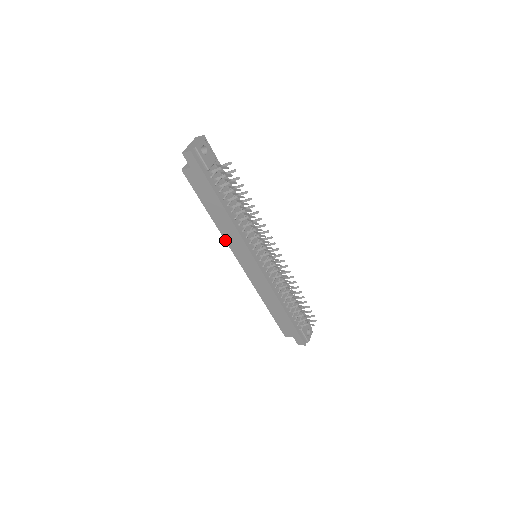
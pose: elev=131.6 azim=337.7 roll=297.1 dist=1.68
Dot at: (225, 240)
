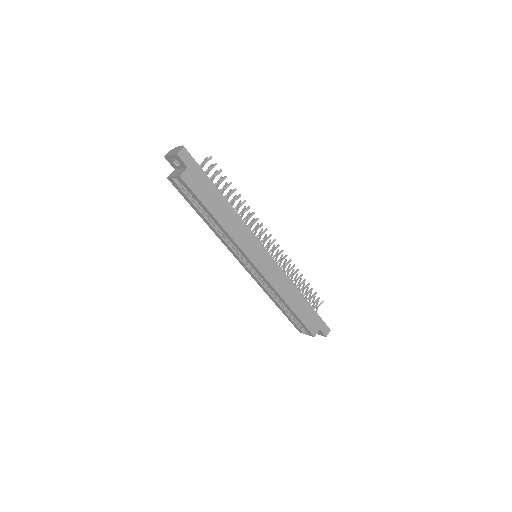
Dot at: (235, 243)
